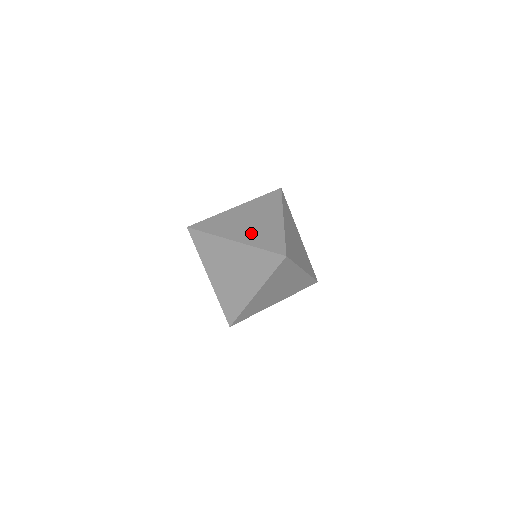
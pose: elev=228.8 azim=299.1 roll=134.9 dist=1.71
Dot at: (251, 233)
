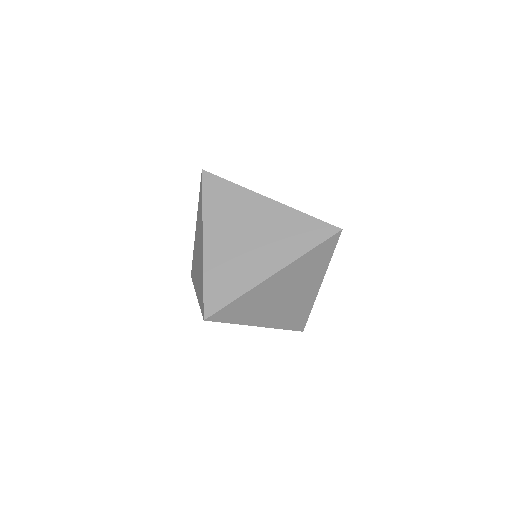
Dot at: occluded
